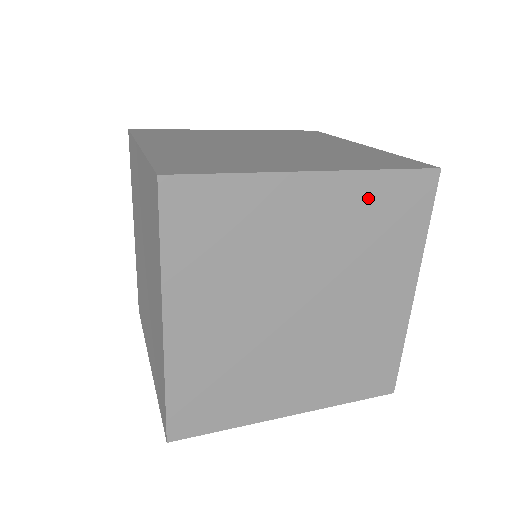
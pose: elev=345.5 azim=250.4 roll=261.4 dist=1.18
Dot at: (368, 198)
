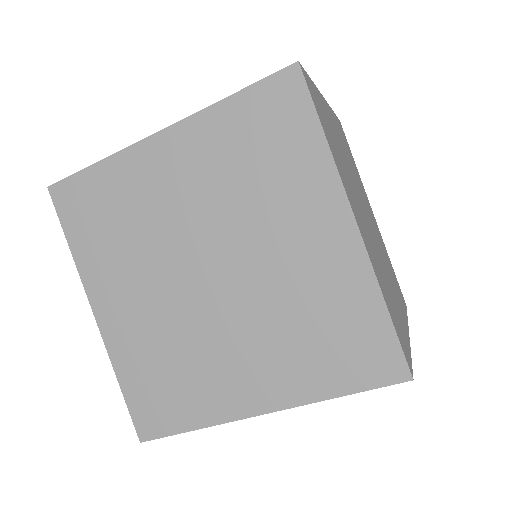
Dot at: occluded
